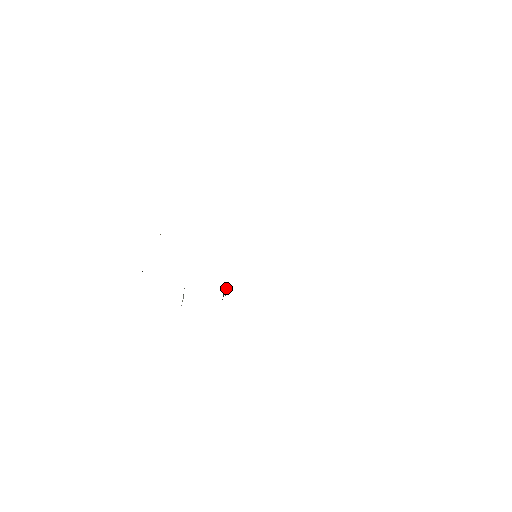
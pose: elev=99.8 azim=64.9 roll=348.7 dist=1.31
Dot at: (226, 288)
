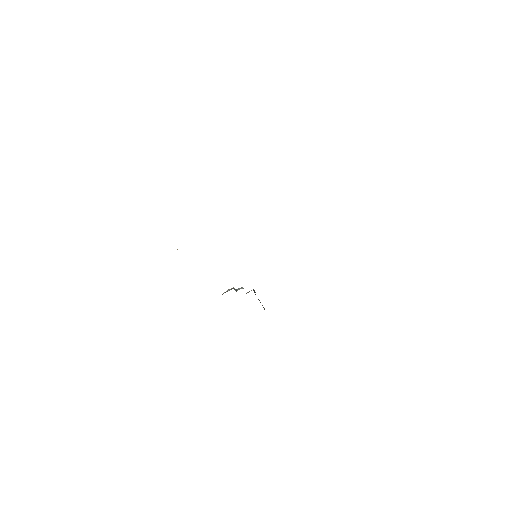
Dot at: (253, 289)
